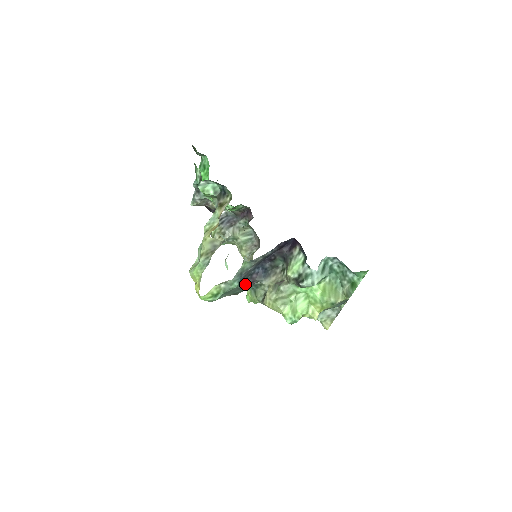
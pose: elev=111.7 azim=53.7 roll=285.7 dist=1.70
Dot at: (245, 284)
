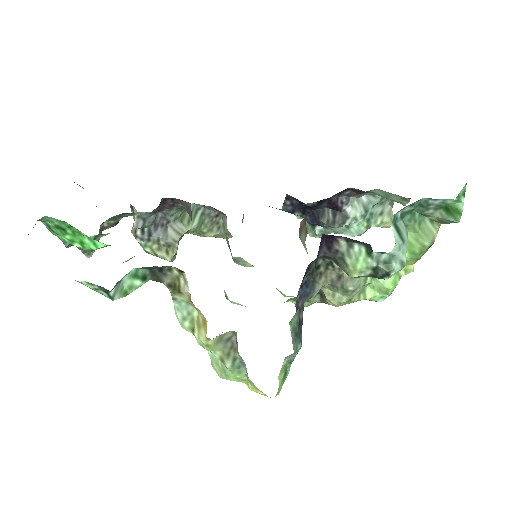
Dot at: (300, 324)
